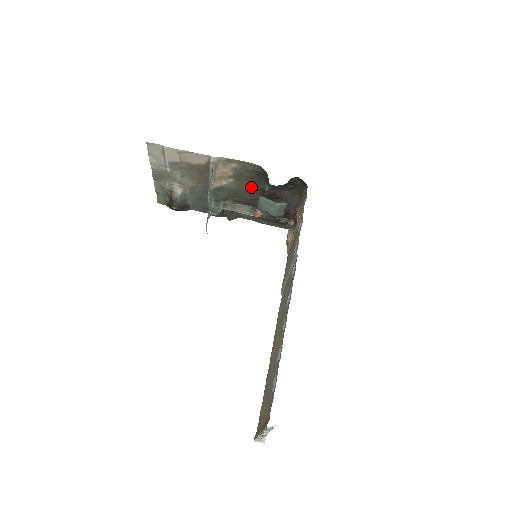
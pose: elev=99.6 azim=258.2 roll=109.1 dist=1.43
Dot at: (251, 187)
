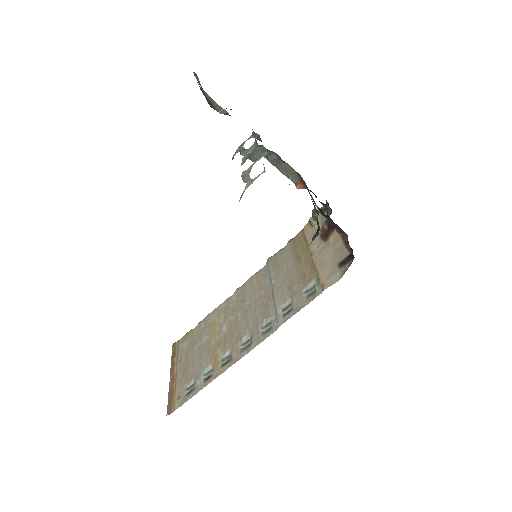
Dot at: occluded
